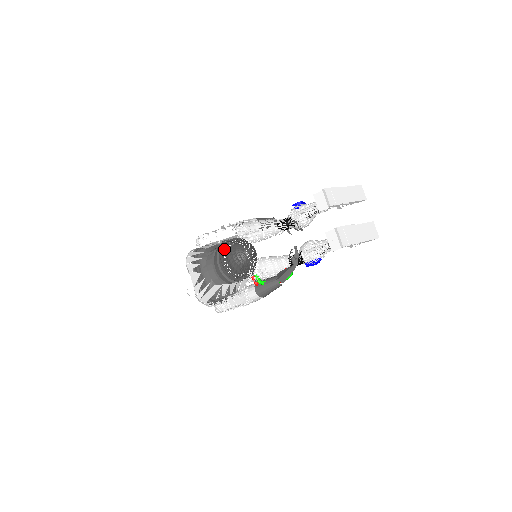
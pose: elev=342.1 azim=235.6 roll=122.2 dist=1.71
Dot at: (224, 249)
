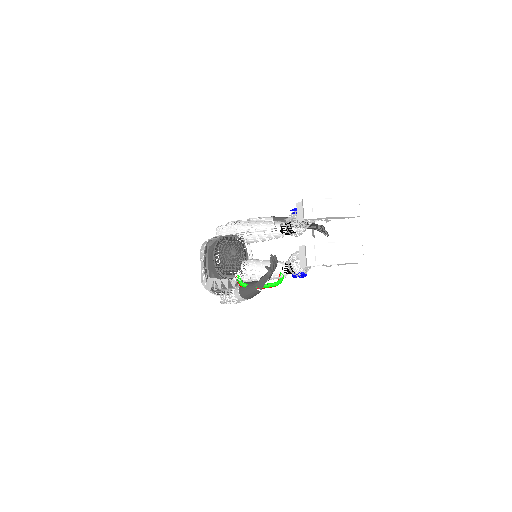
Dot at: occluded
